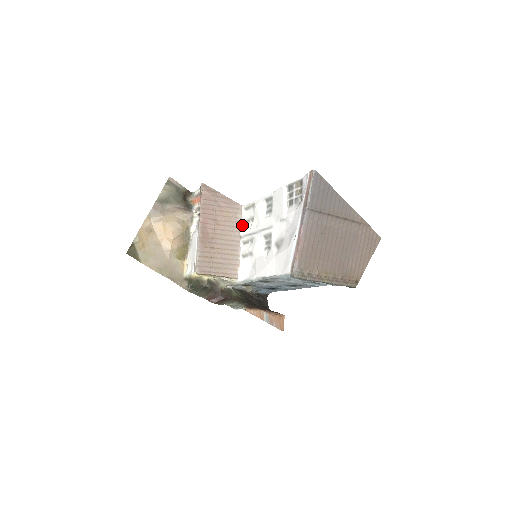
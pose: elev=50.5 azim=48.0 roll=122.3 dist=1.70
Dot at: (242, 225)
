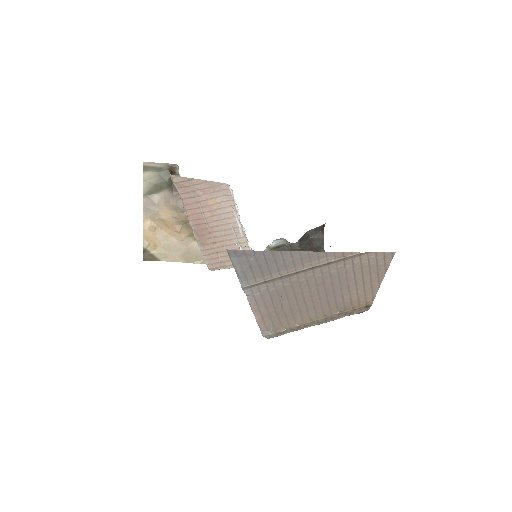
Dot at: (236, 208)
